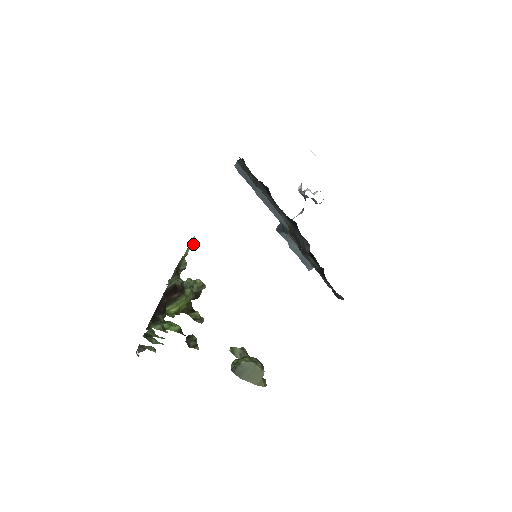
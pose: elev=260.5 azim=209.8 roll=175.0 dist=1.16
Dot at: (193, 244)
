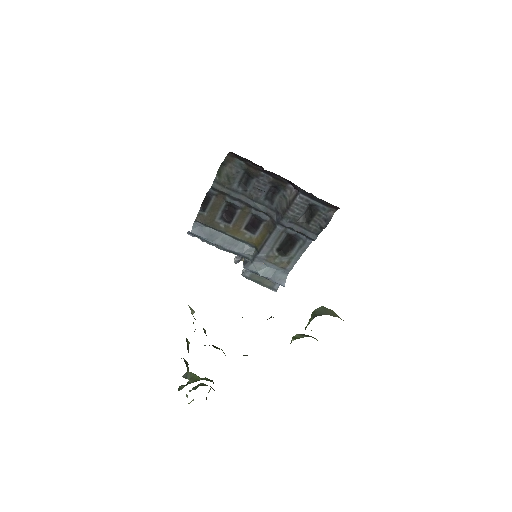
Dot at: (193, 310)
